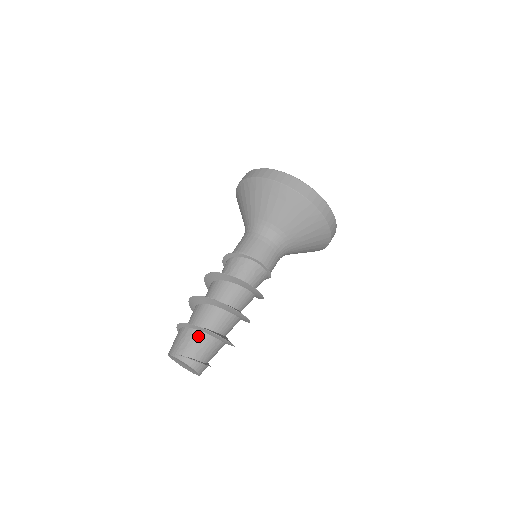
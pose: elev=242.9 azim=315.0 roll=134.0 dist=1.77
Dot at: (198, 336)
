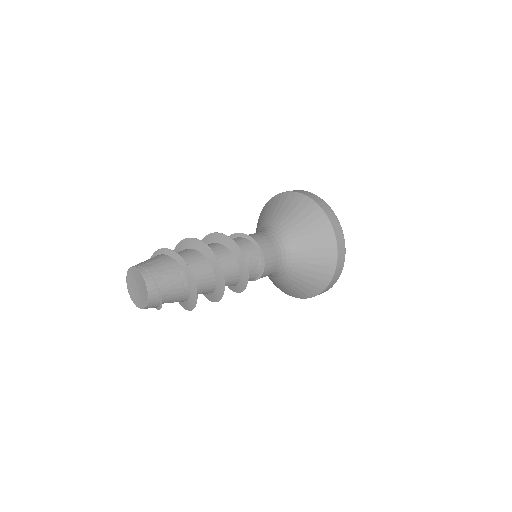
Dot at: (171, 263)
